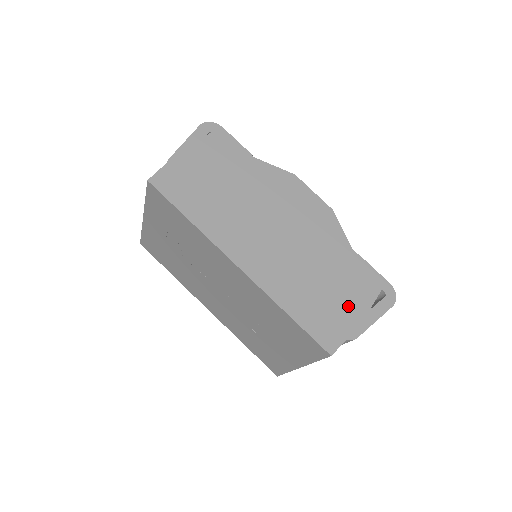
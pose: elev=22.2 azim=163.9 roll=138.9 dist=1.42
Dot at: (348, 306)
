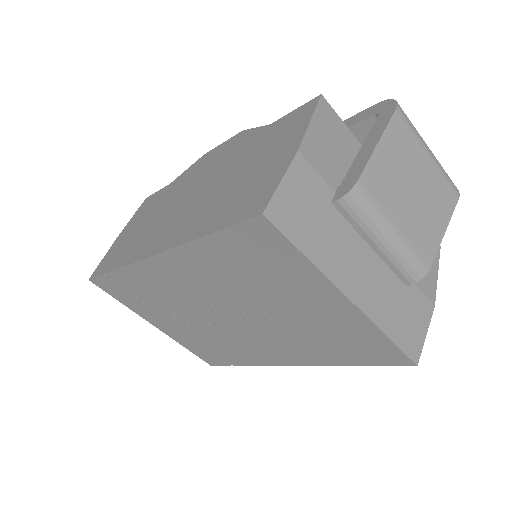
Dot at: (275, 159)
